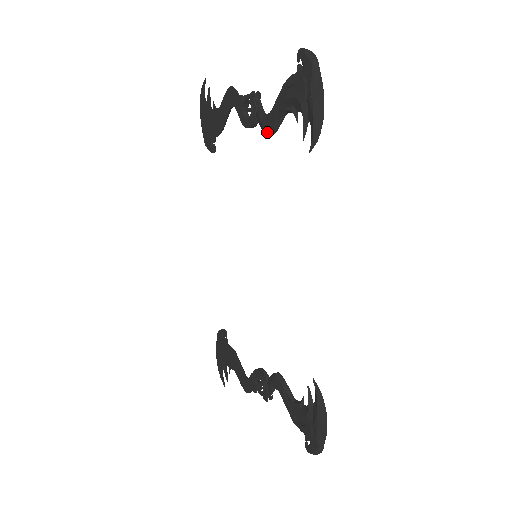
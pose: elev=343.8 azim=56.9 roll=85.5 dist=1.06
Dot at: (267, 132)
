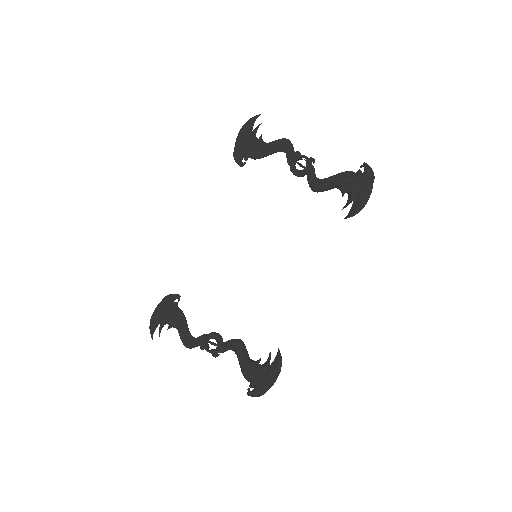
Dot at: (314, 189)
